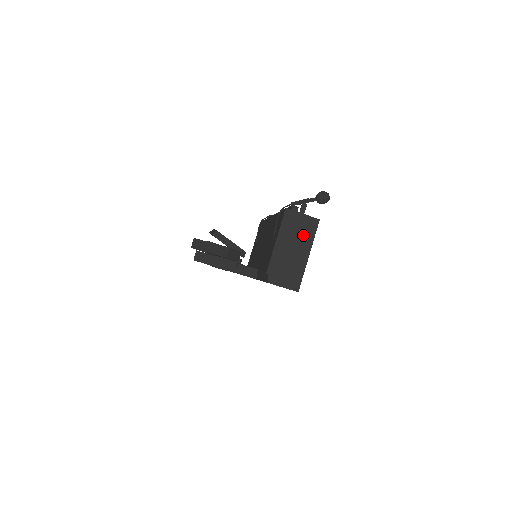
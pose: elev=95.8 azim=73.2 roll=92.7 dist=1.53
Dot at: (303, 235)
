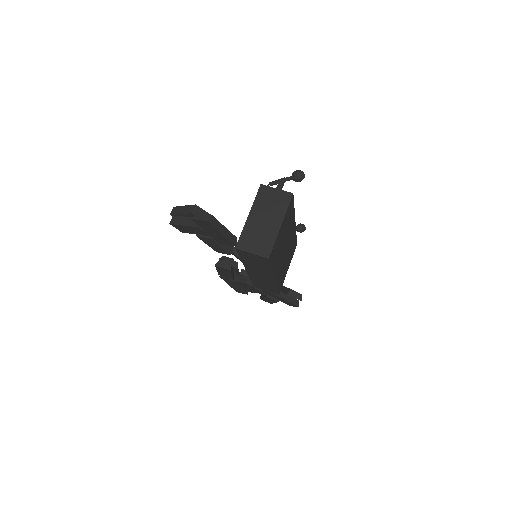
Dot at: (276, 207)
